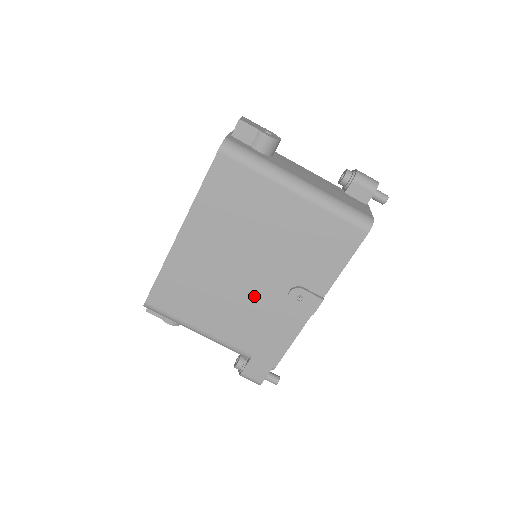
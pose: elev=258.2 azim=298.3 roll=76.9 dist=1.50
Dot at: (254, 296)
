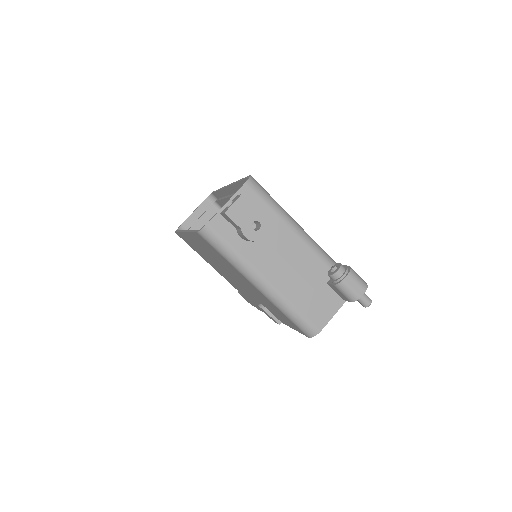
Dot at: (239, 286)
